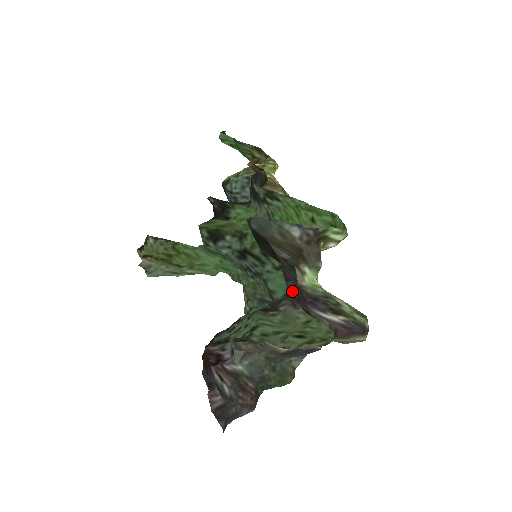
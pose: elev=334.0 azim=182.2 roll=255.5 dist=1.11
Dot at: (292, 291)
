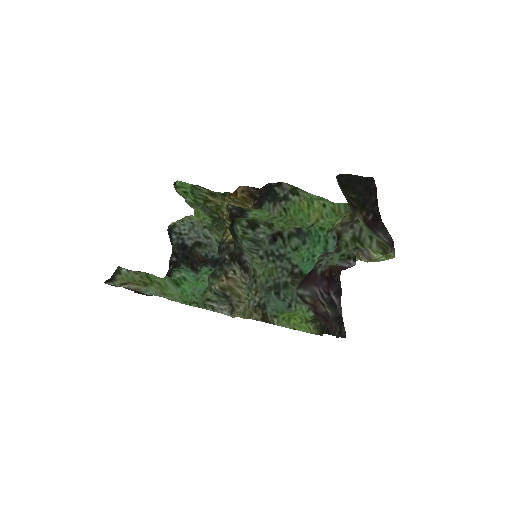
Dot at: (378, 213)
